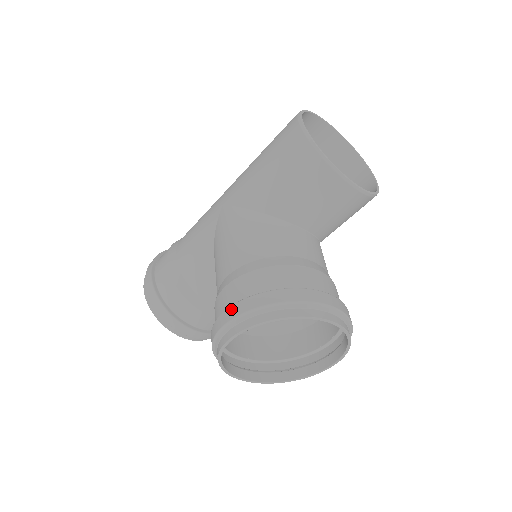
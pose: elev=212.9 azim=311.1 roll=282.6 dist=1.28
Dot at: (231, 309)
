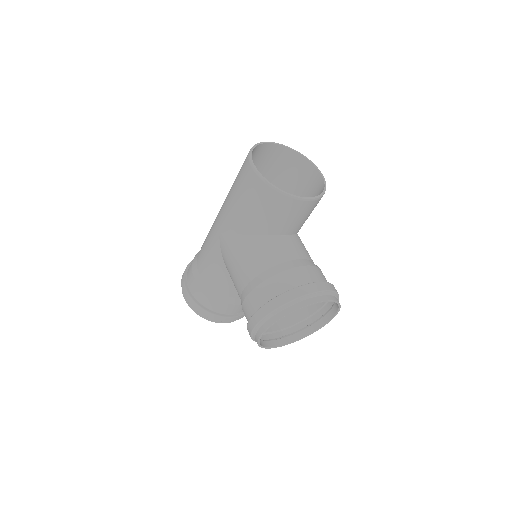
Dot at: (255, 316)
